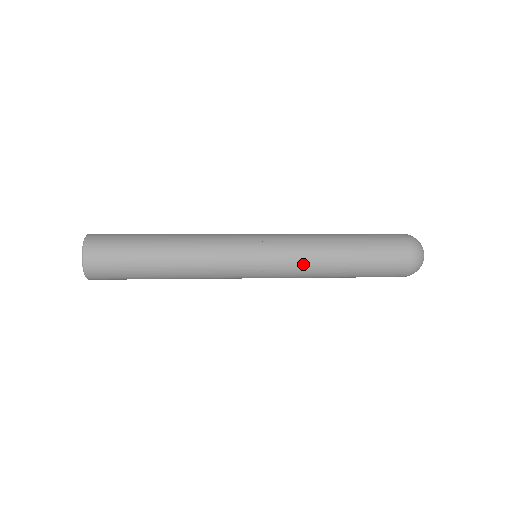
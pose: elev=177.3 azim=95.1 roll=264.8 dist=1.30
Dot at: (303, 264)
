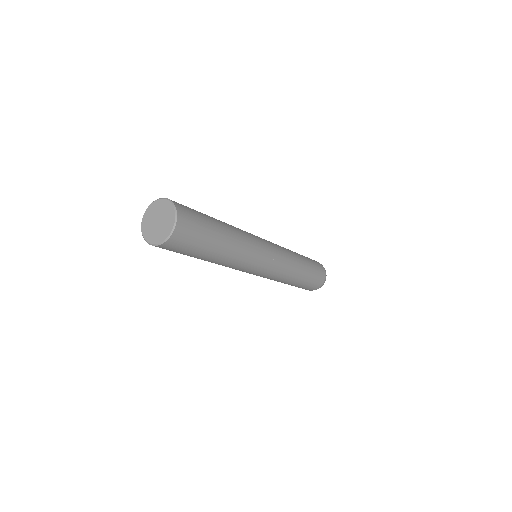
Dot at: (288, 254)
